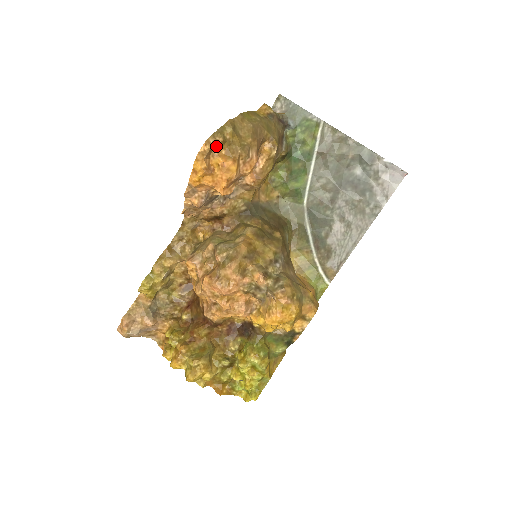
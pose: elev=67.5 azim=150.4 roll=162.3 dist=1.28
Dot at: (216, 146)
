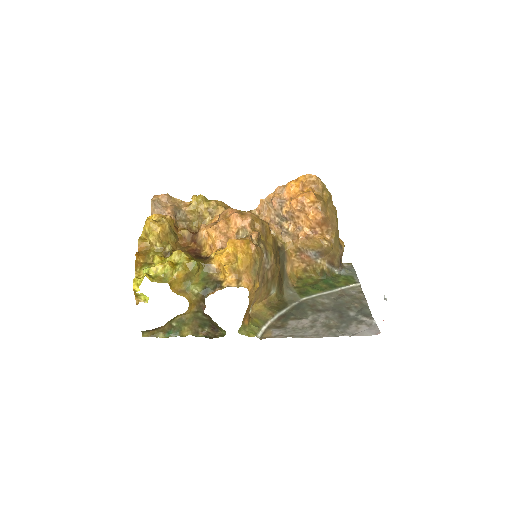
Dot at: (317, 185)
